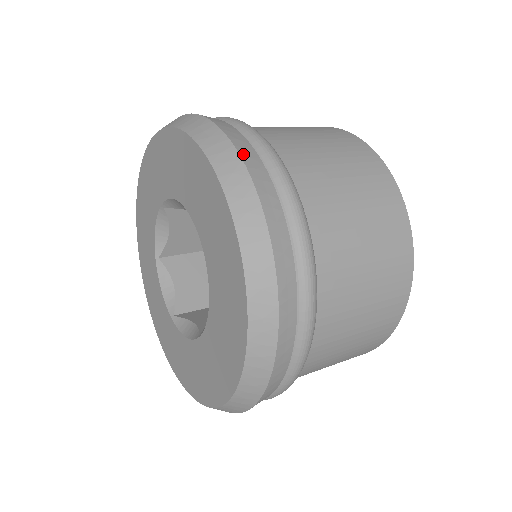
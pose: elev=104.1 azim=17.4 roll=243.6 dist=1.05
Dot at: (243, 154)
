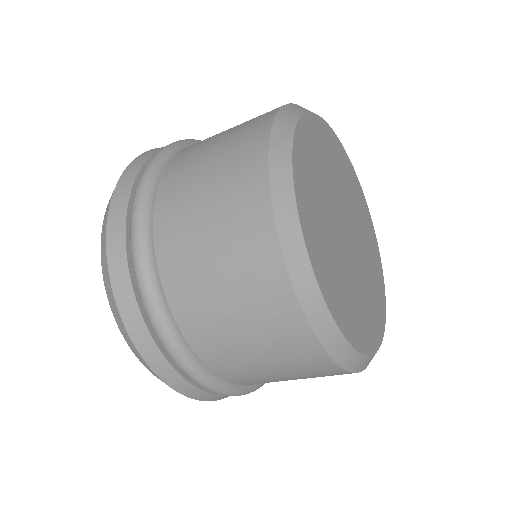
Dot at: occluded
